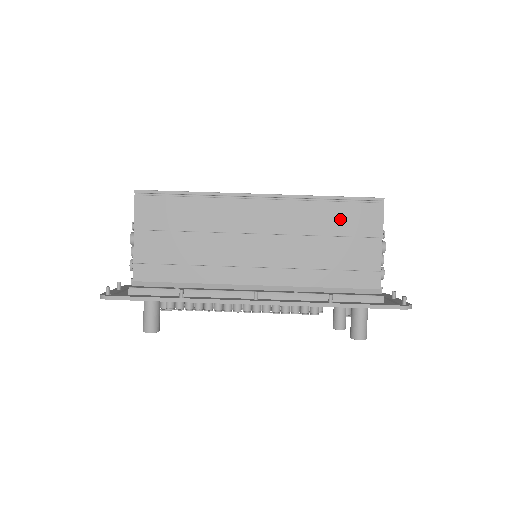
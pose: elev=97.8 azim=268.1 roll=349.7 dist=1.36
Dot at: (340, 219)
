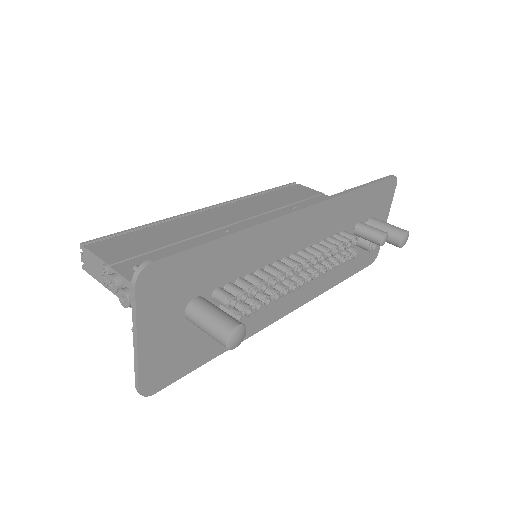
Dot at: (285, 196)
